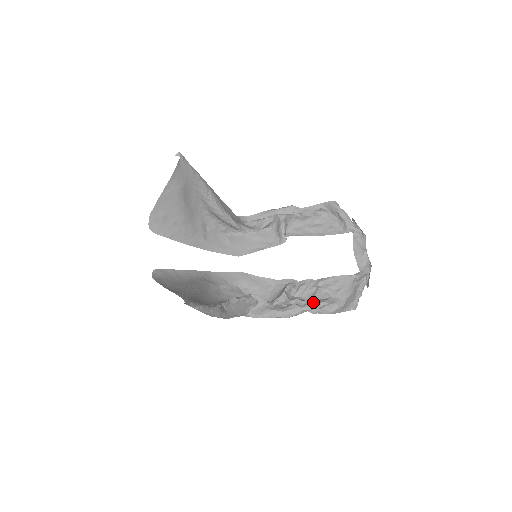
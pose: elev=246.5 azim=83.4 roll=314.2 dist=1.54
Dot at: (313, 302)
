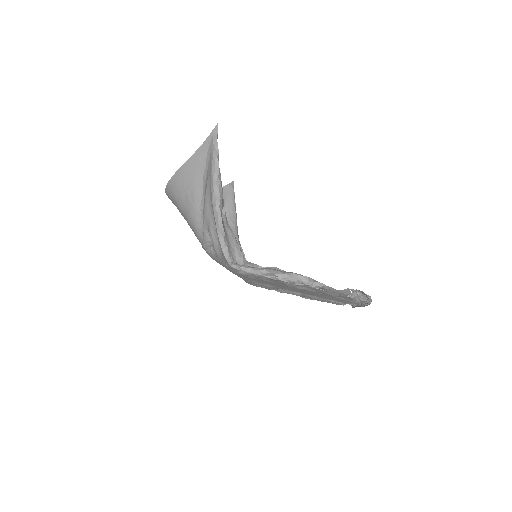
Dot at: occluded
